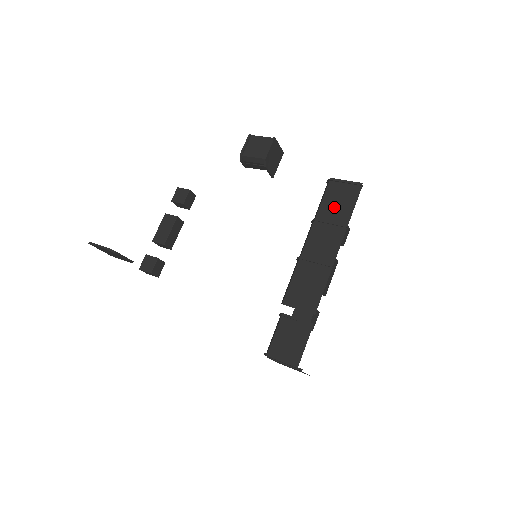
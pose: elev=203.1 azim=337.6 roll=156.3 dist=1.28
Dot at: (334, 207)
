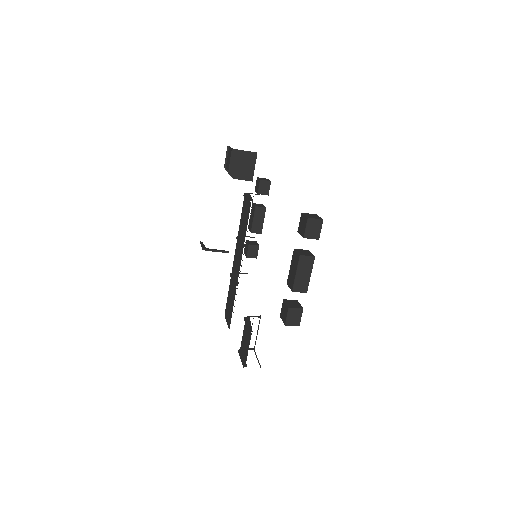
Dot at: (242, 226)
